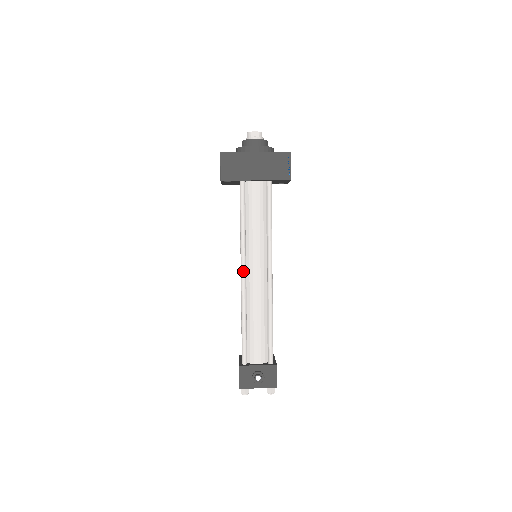
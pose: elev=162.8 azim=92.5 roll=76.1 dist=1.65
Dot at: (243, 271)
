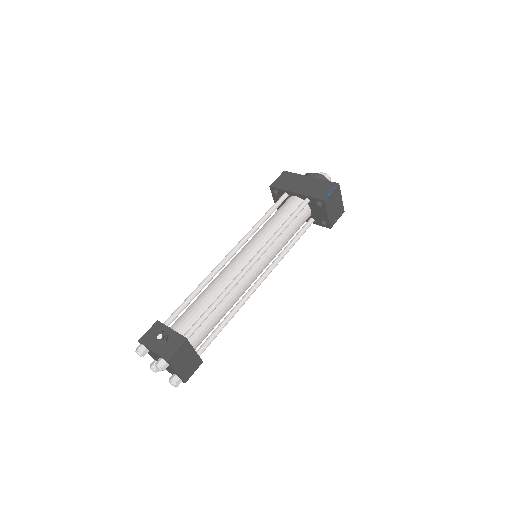
Dot at: (232, 250)
